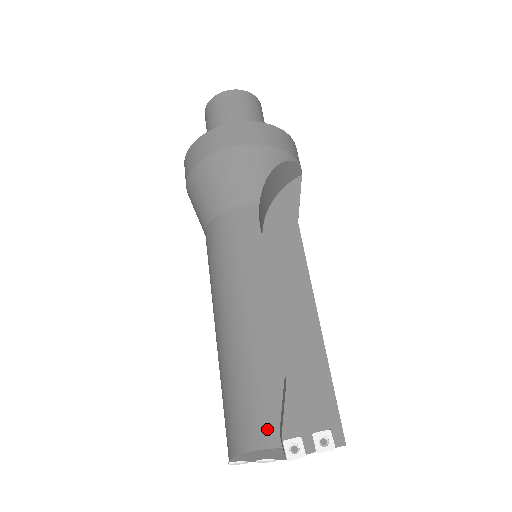
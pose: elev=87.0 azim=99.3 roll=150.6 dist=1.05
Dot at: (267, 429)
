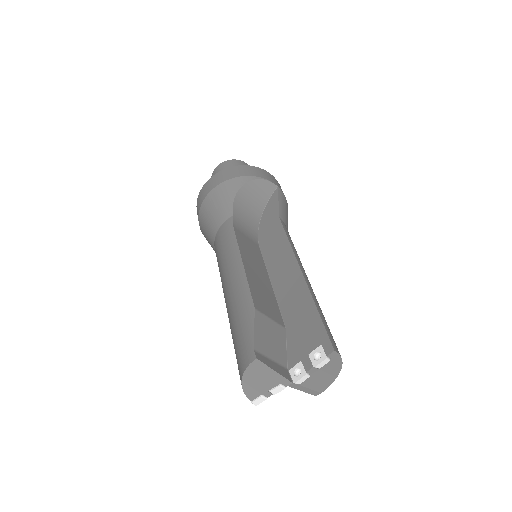
Dot at: (247, 352)
